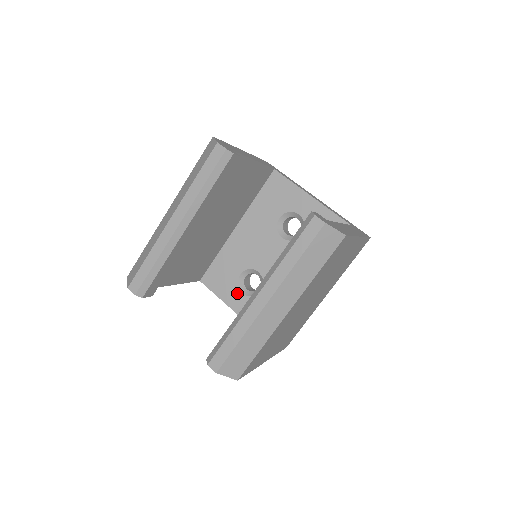
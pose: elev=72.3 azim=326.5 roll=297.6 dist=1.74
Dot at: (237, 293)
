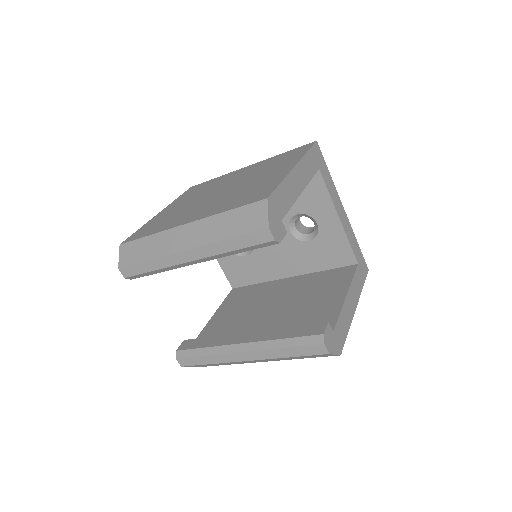
Dot at: occluded
